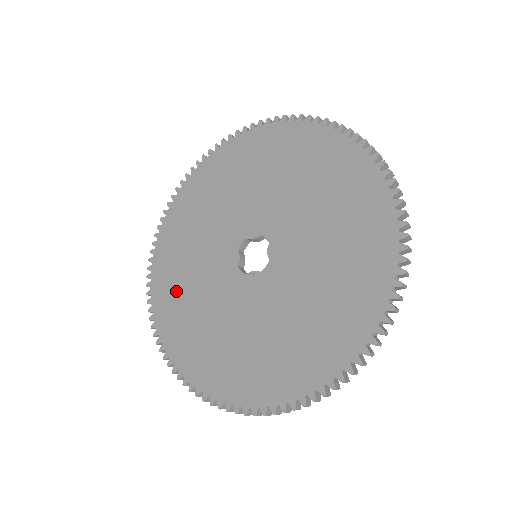
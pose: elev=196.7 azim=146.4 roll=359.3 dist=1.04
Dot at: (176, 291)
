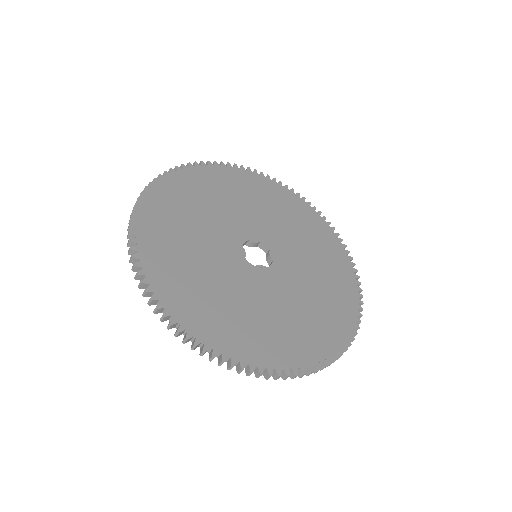
Dot at: (178, 262)
